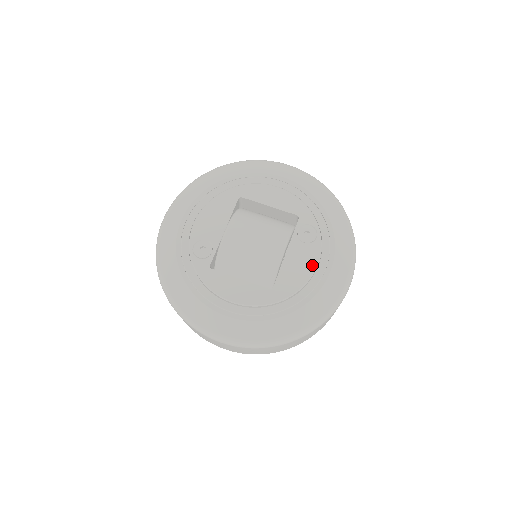
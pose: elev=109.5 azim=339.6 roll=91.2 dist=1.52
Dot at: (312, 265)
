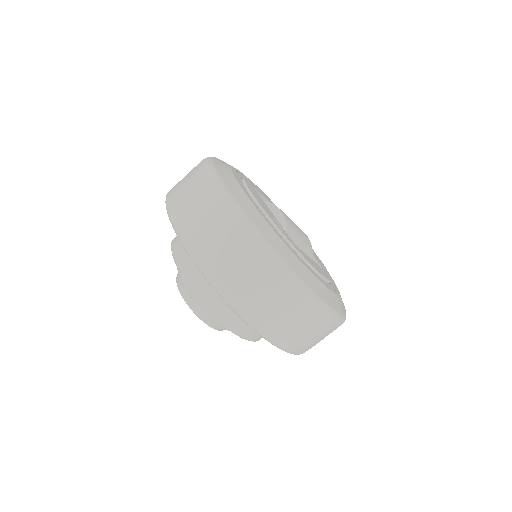
Dot at: (315, 253)
